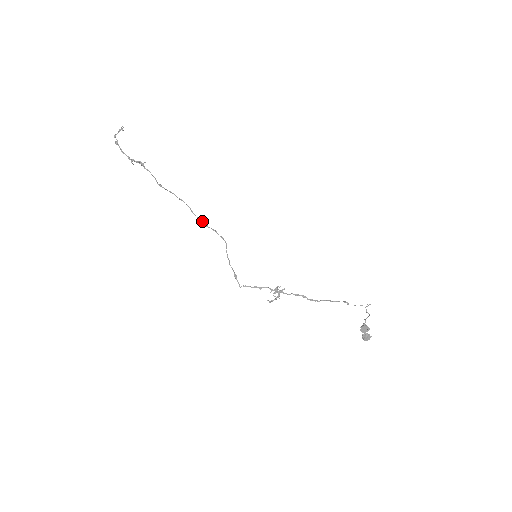
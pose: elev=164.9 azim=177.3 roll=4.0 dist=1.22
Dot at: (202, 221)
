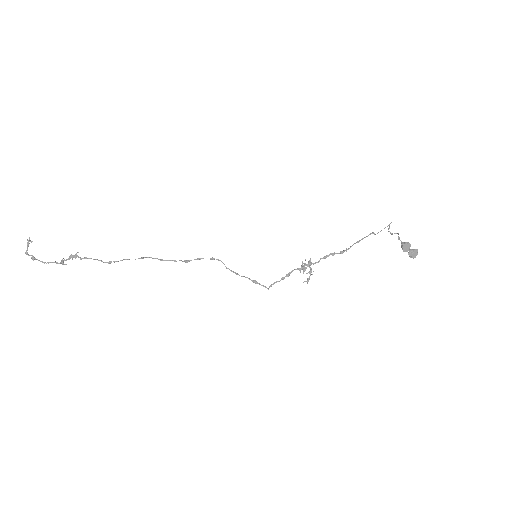
Dot at: (179, 260)
